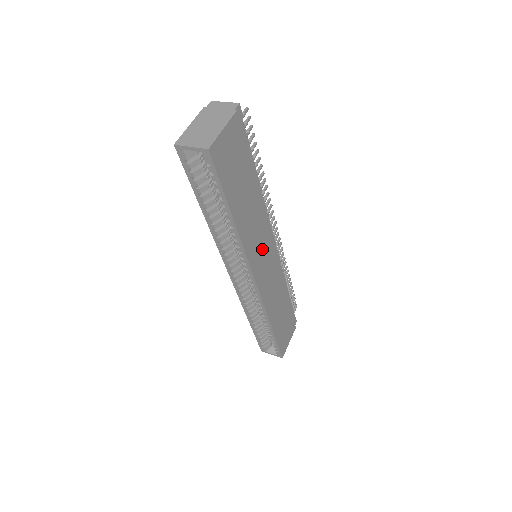
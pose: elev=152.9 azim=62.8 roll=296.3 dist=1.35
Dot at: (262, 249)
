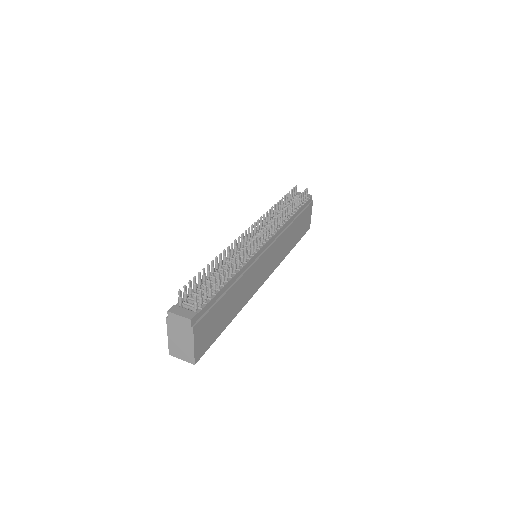
Dot at: (258, 272)
